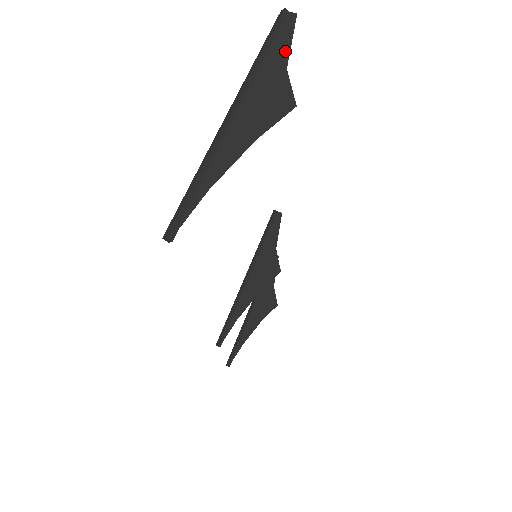
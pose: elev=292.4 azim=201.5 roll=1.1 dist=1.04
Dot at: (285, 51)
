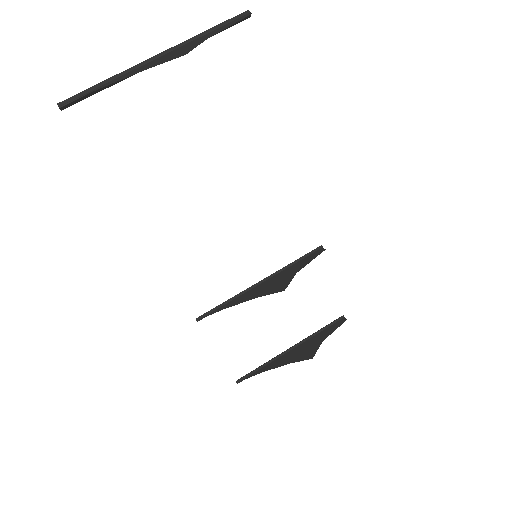
Dot at: occluded
